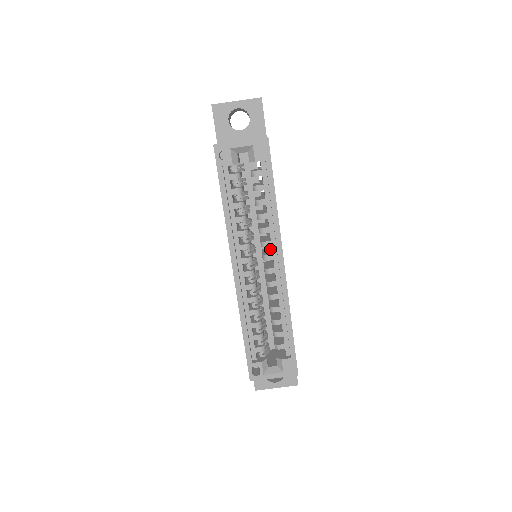
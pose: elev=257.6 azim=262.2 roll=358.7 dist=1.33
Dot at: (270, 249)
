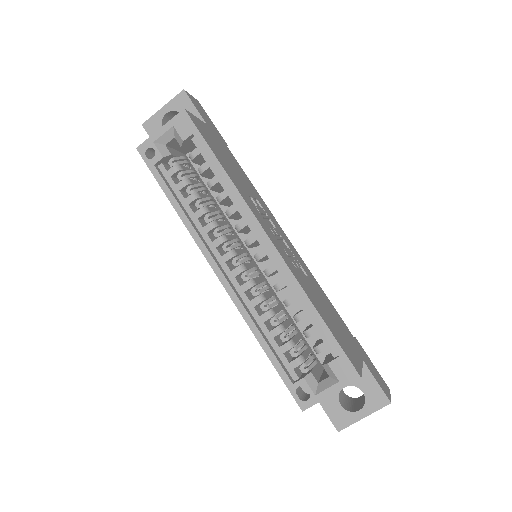
Dot at: occluded
